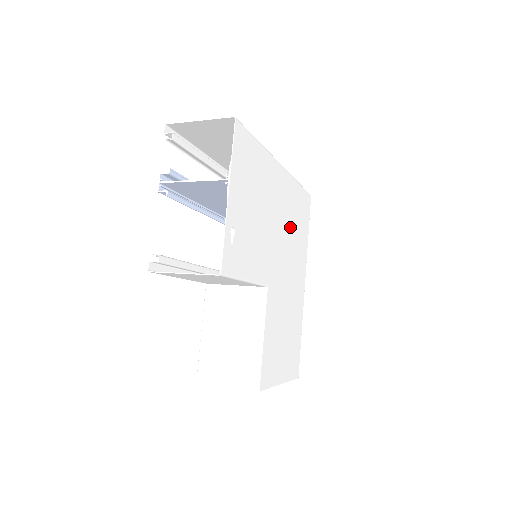
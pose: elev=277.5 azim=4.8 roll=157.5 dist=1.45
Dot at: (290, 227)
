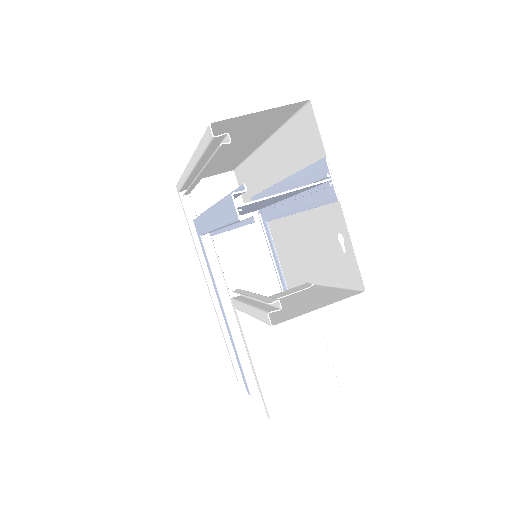
Dot at: (267, 212)
